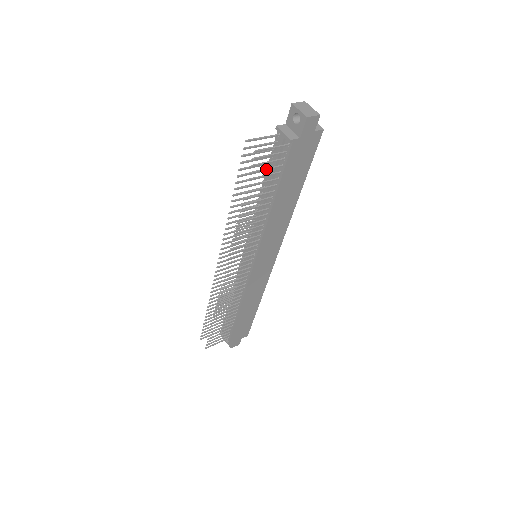
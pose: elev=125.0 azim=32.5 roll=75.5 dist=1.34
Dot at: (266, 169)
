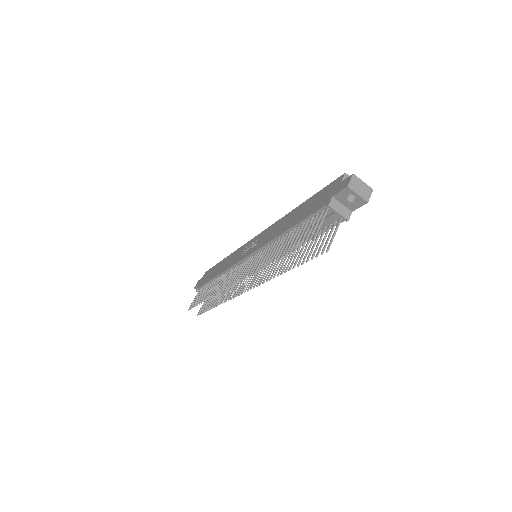
Dot at: occluded
